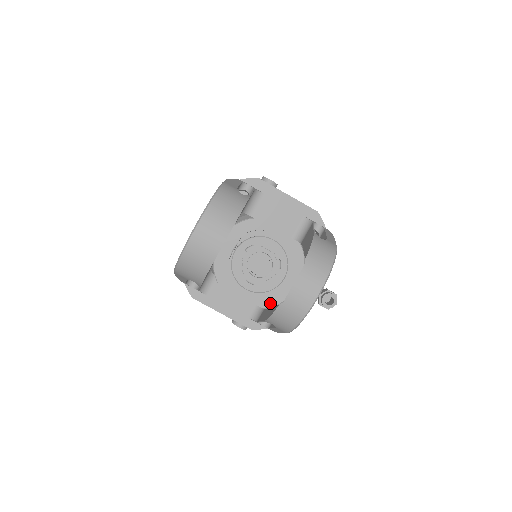
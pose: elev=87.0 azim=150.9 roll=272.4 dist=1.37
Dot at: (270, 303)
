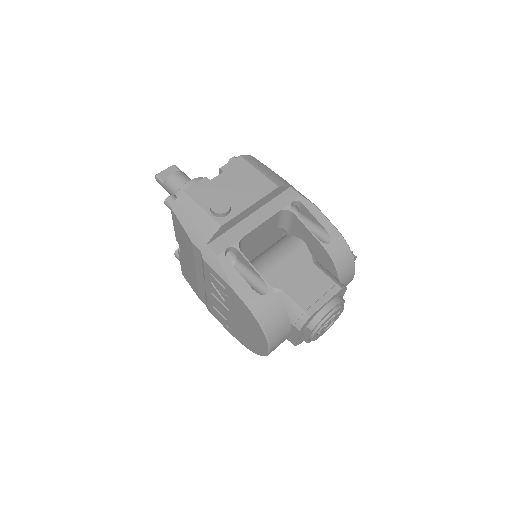
Dot at: occluded
